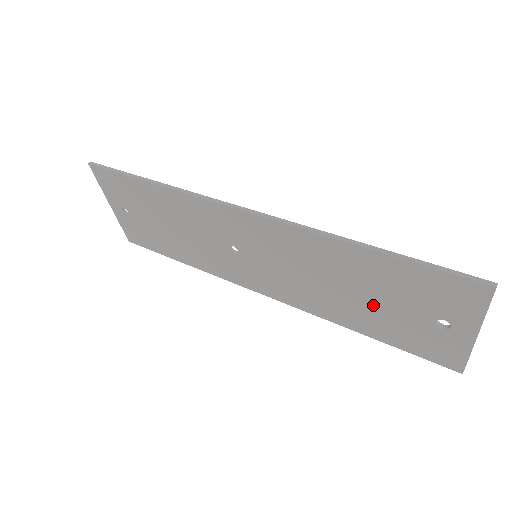
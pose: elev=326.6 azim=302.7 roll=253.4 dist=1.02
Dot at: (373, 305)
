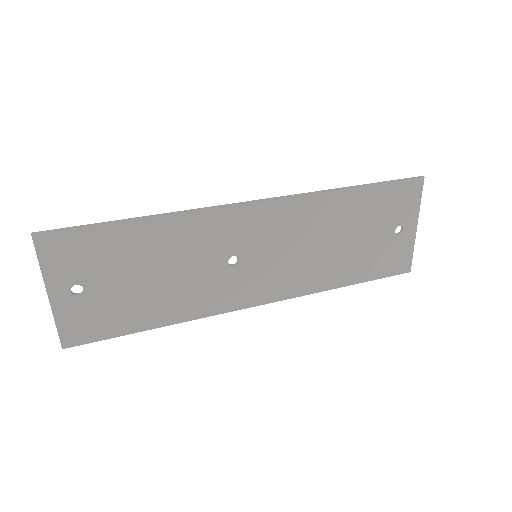
Dot at: (356, 245)
